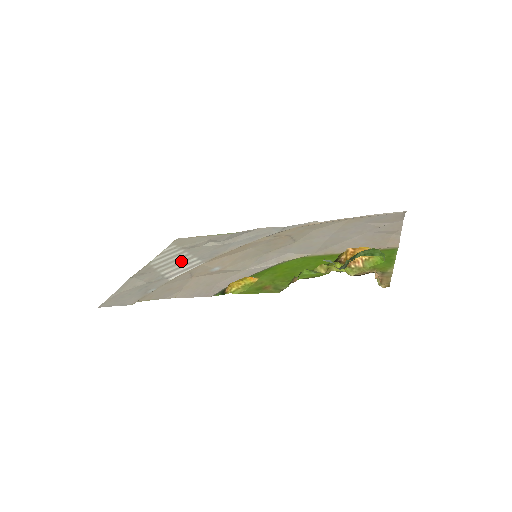
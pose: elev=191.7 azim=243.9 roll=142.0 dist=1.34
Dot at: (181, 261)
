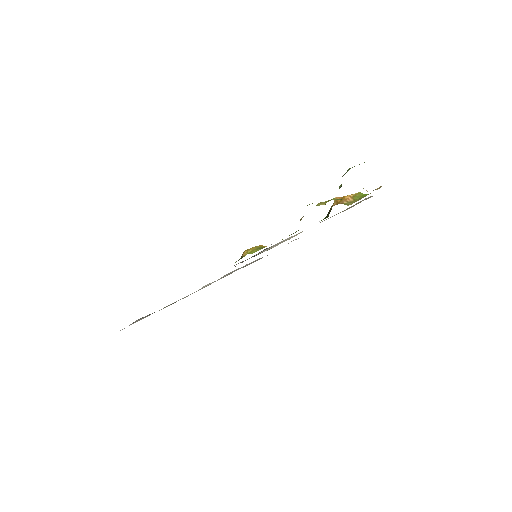
Dot at: occluded
